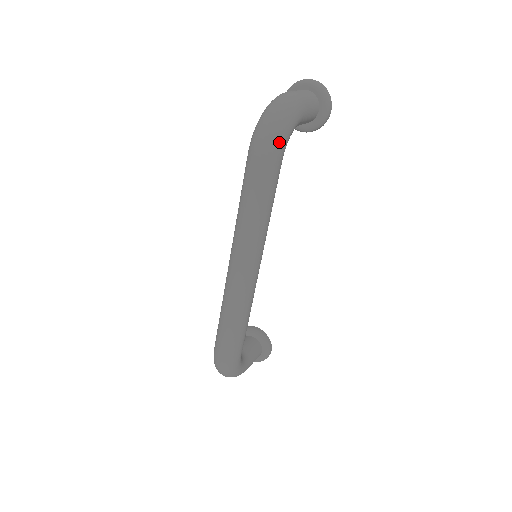
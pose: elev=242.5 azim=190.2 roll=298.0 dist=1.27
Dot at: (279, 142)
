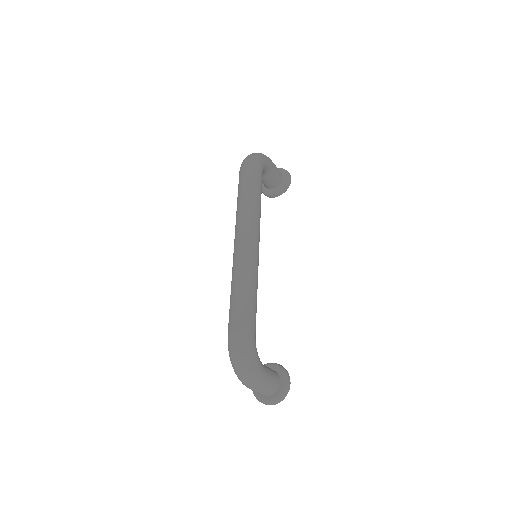
Dot at: (257, 161)
